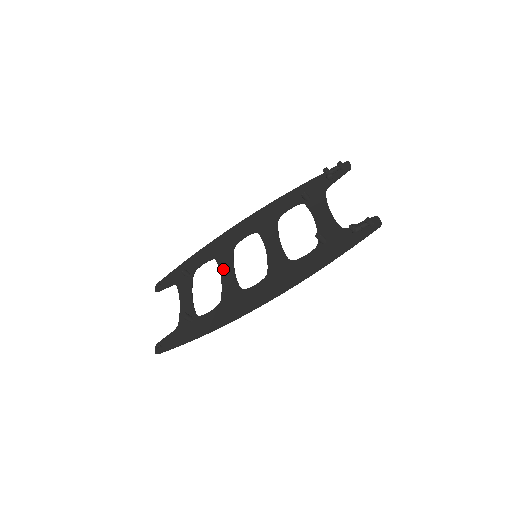
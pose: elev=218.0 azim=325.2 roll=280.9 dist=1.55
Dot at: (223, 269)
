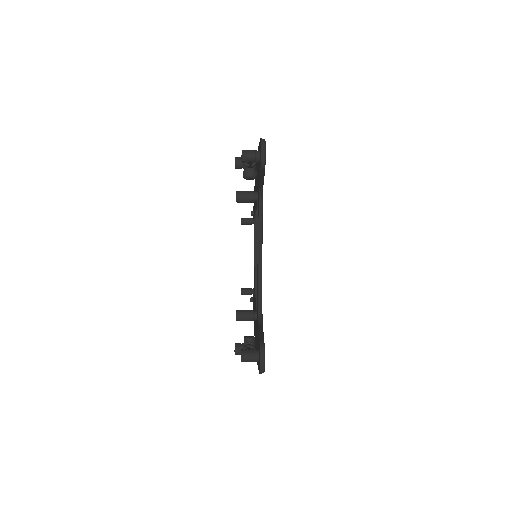
Dot at: occluded
